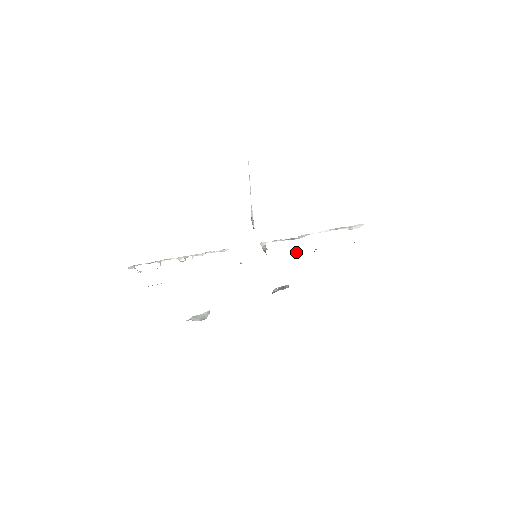
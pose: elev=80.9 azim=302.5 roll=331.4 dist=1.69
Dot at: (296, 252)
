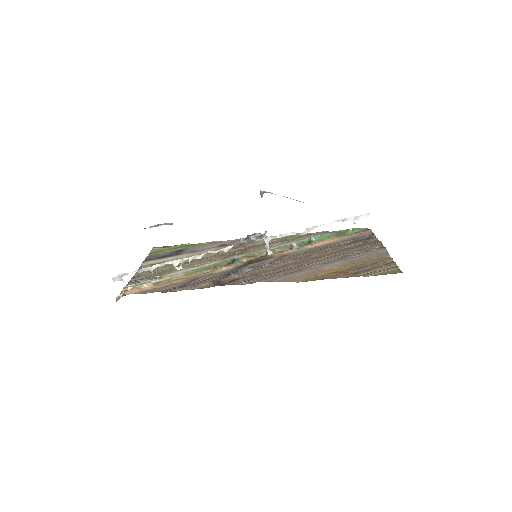
Dot at: (294, 244)
